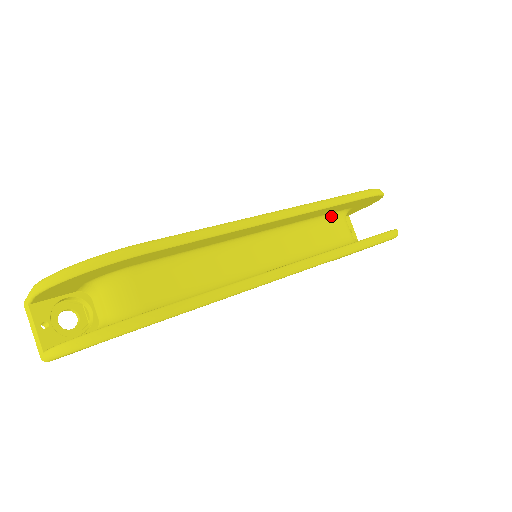
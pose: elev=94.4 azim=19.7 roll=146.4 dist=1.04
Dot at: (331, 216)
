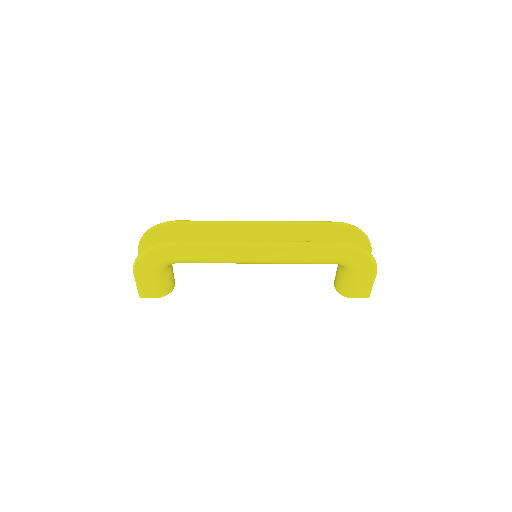
Dot at: occluded
